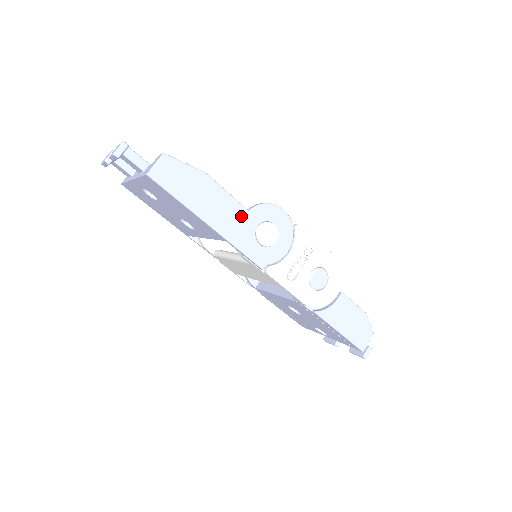
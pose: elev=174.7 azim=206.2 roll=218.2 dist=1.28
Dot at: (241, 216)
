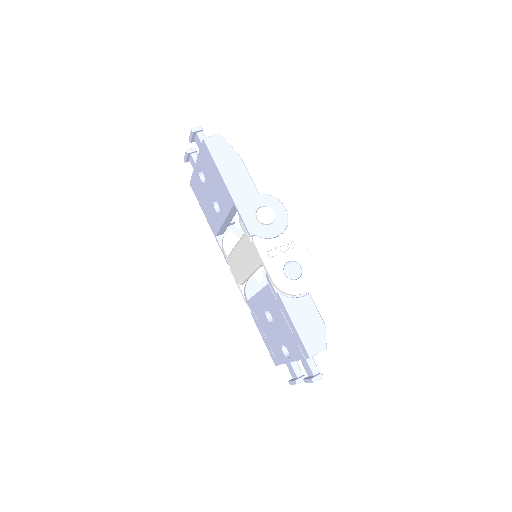
Dot at: (252, 193)
